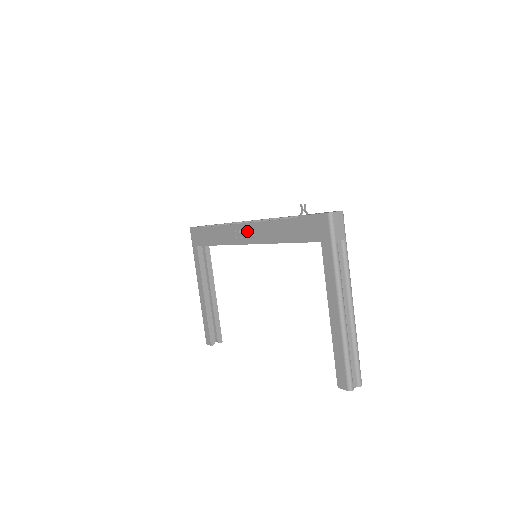
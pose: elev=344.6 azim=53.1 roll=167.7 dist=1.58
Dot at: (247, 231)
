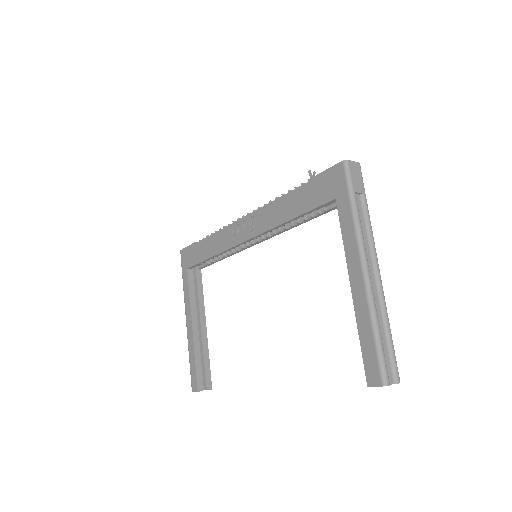
Dot at: (246, 225)
